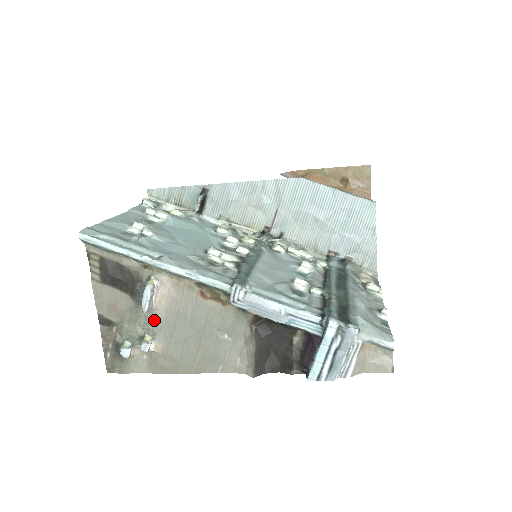
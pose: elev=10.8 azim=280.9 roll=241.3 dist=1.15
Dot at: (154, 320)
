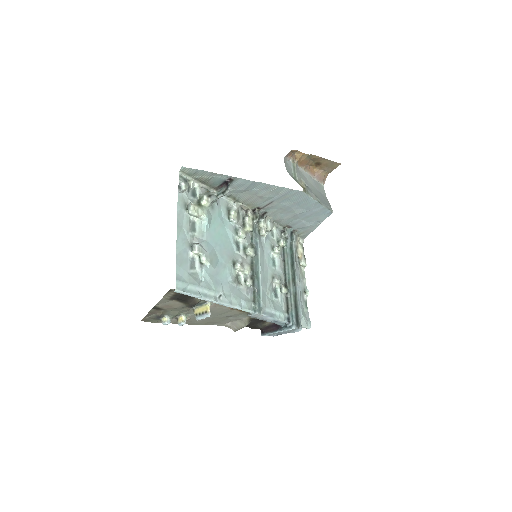
Dot at: (192, 311)
